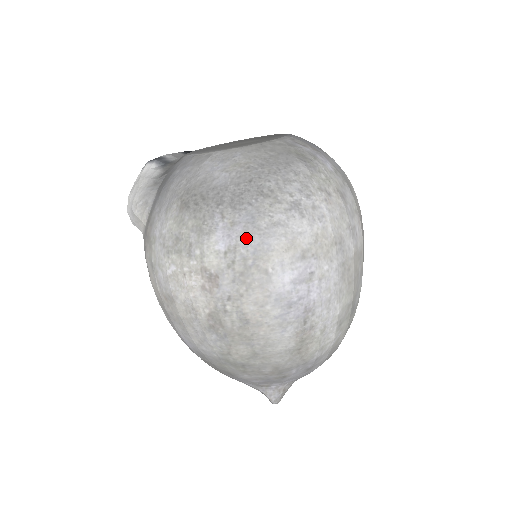
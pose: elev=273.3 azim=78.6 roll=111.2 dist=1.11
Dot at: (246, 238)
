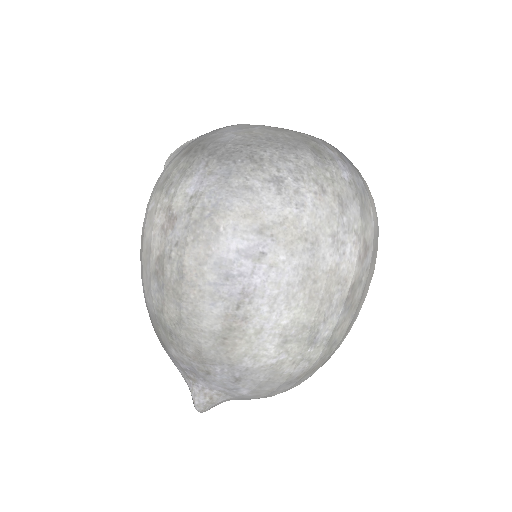
Dot at: (214, 189)
